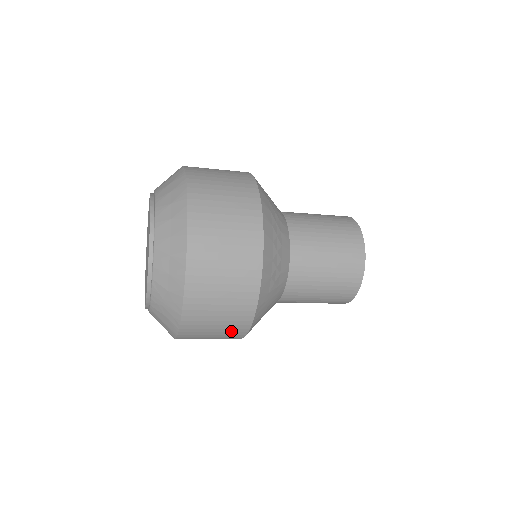
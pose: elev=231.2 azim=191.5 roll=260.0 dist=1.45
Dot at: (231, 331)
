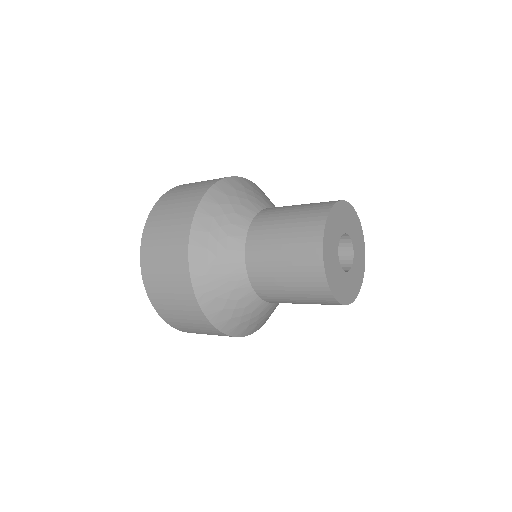
Dot at: (189, 309)
